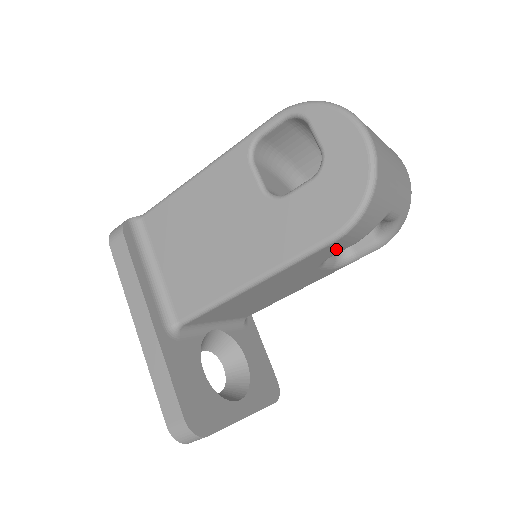
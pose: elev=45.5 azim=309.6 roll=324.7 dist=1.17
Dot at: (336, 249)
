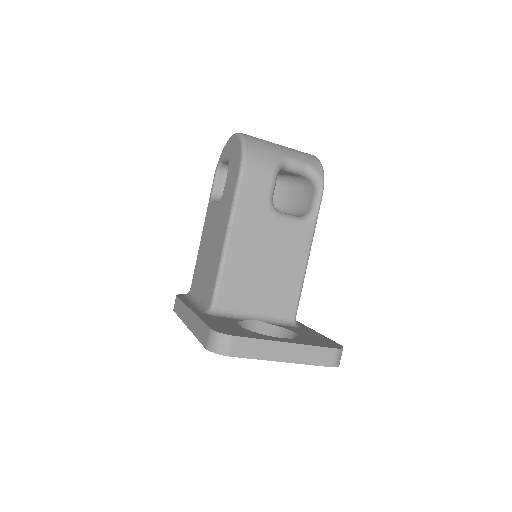
Dot at: (259, 186)
